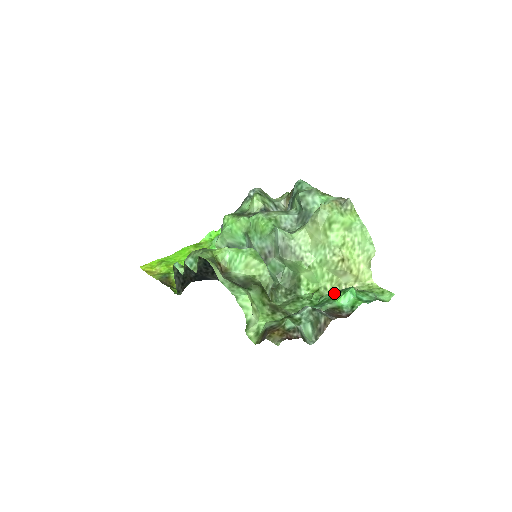
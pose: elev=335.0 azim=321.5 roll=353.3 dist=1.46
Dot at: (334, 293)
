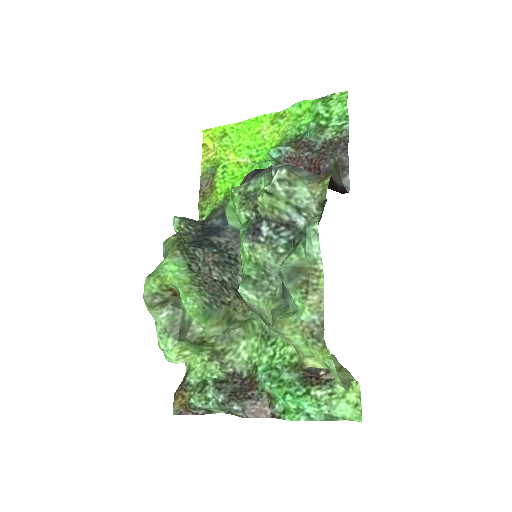
Dot at: (287, 377)
